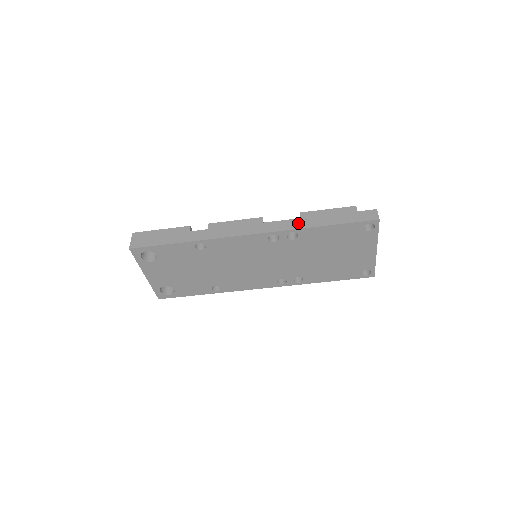
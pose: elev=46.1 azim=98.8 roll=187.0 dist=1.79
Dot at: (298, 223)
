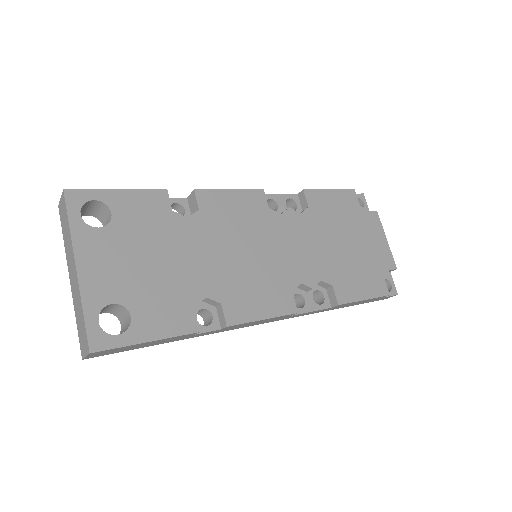
Dot at: occluded
